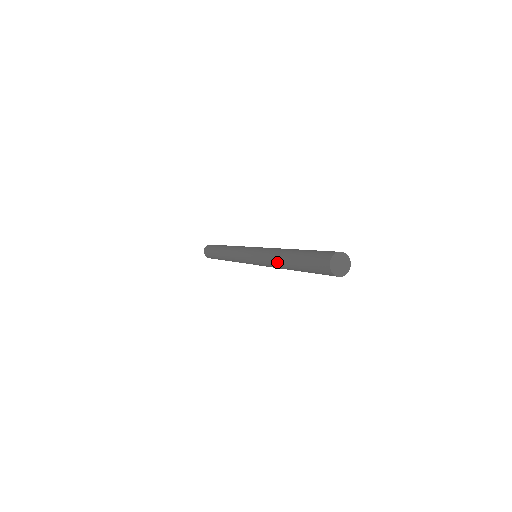
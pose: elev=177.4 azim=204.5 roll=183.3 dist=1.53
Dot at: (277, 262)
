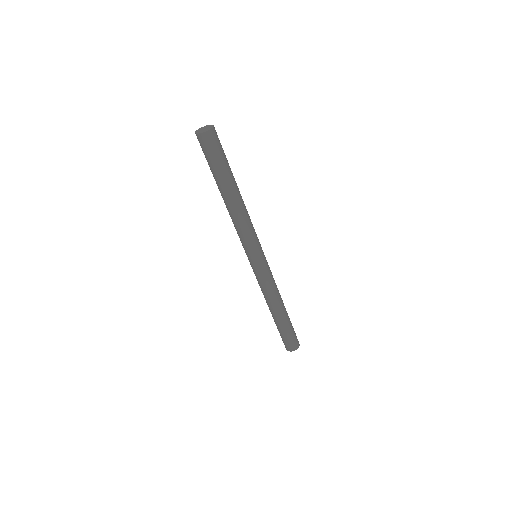
Dot at: occluded
